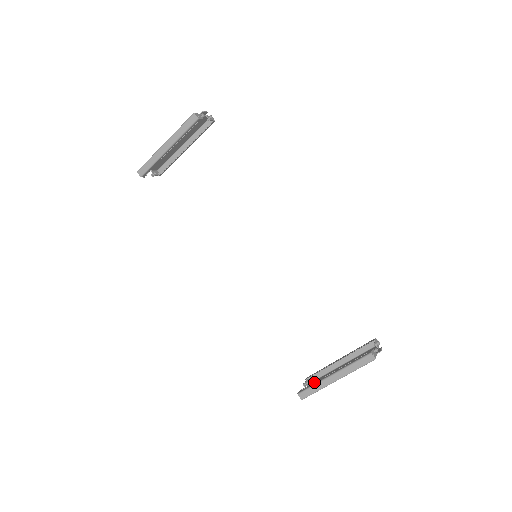
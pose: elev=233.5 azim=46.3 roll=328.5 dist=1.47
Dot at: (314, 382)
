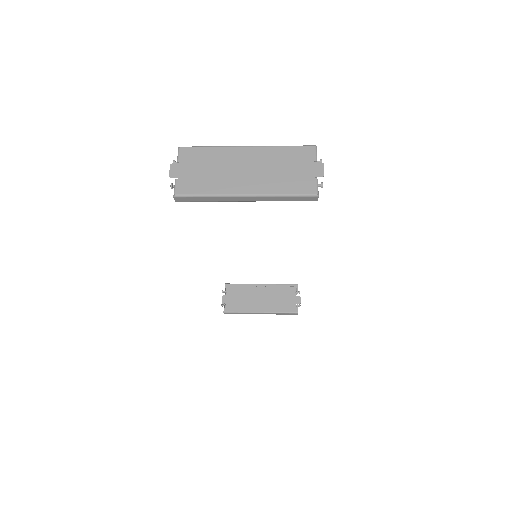
Dot at: (241, 308)
